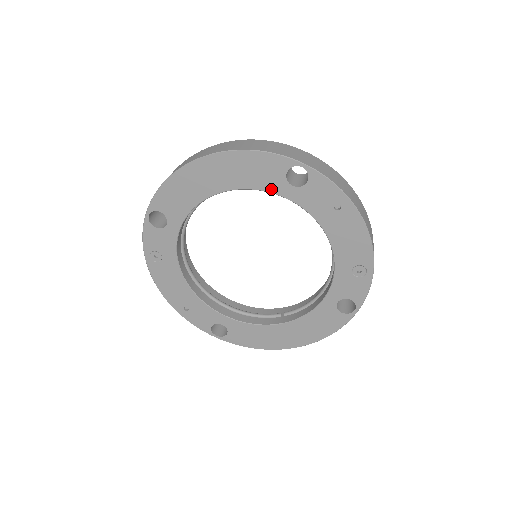
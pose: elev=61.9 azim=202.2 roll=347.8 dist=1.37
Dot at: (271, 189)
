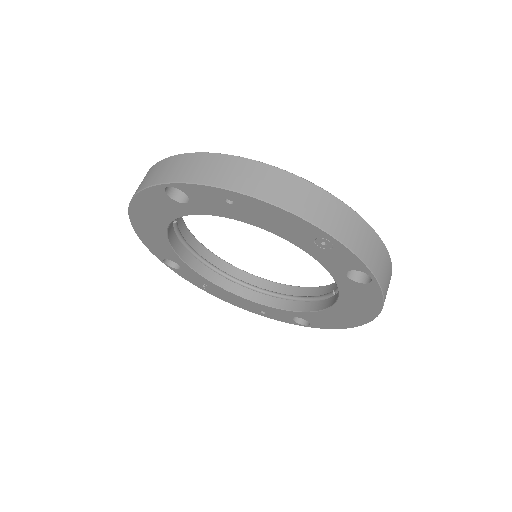
Dot at: (180, 213)
